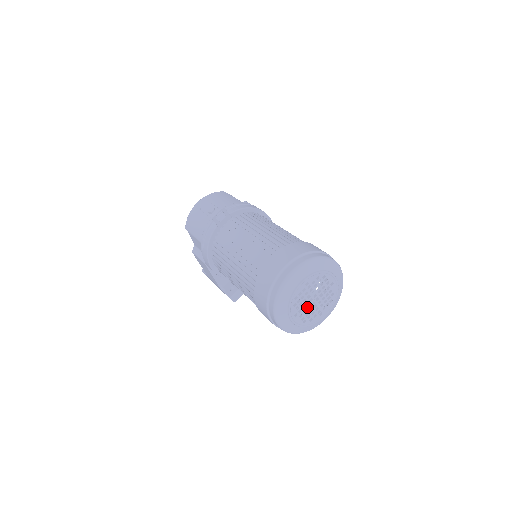
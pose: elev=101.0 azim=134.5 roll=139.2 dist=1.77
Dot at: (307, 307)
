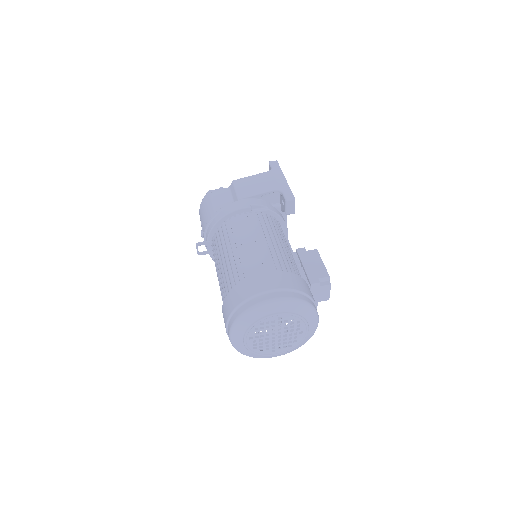
Dot at: (277, 341)
